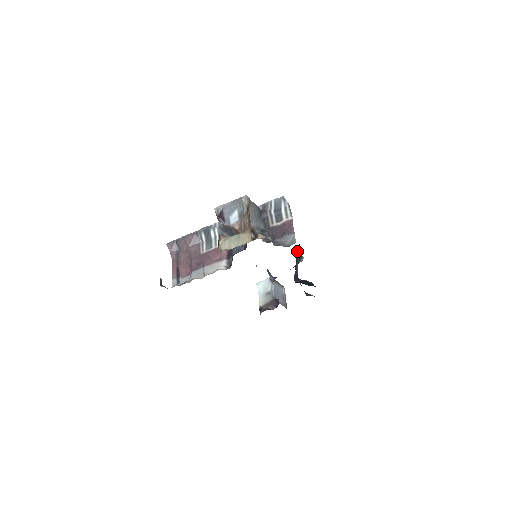
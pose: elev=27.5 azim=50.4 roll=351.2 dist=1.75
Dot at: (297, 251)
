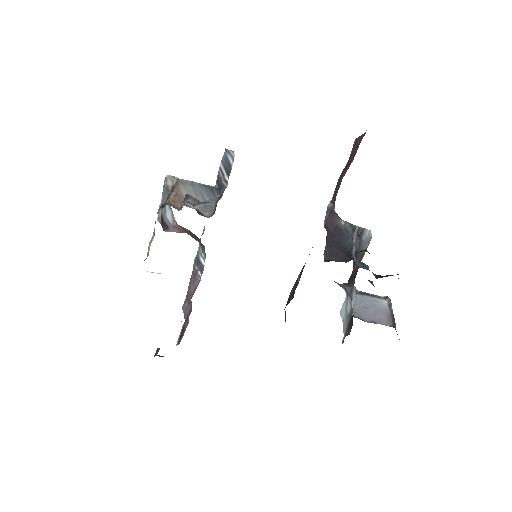
Dot at: (329, 220)
